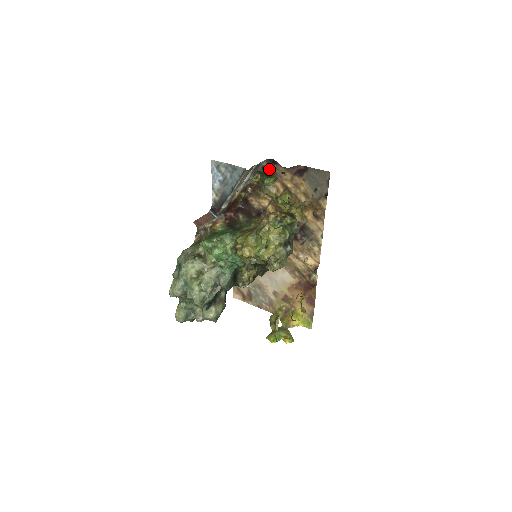
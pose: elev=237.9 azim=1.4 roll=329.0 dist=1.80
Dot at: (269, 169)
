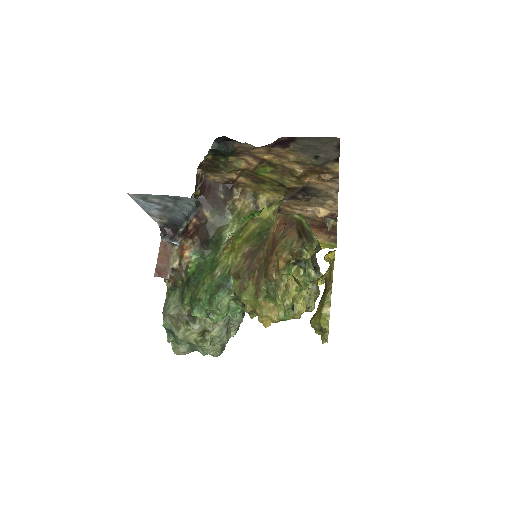
Dot at: (225, 153)
